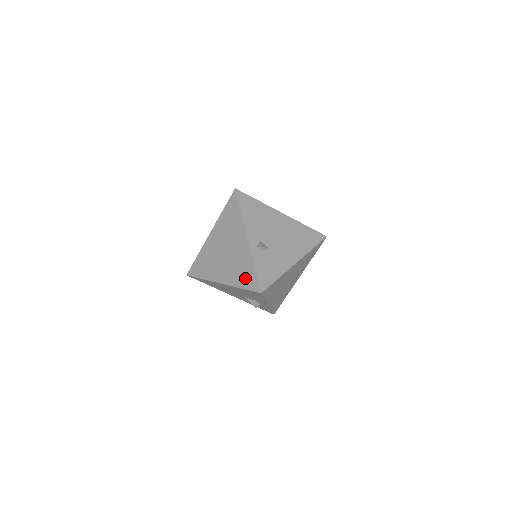
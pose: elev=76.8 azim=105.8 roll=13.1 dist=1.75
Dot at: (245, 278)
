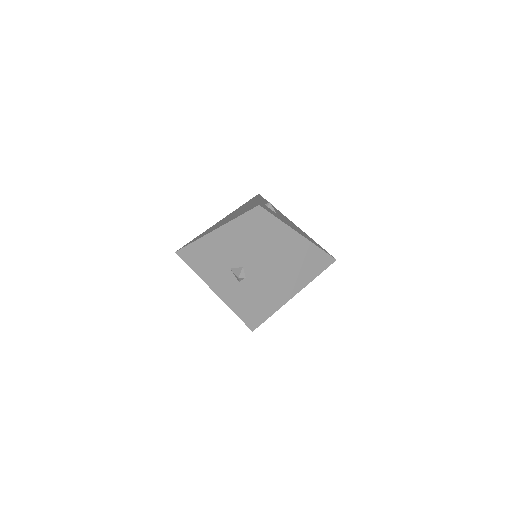
Dot at: (245, 211)
